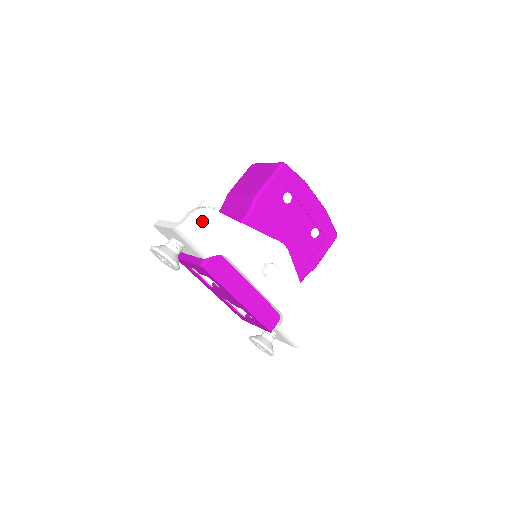
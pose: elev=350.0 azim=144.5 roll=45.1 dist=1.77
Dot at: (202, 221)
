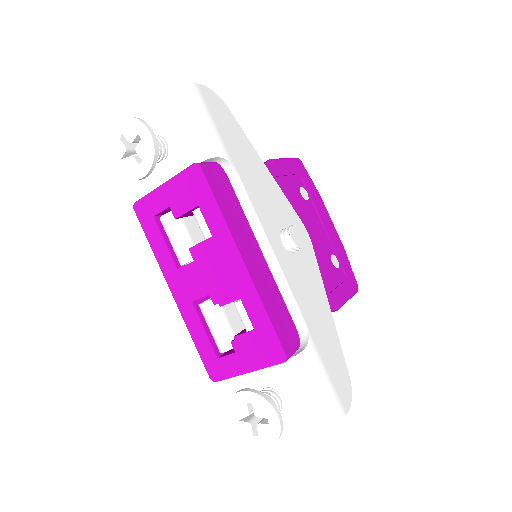
Dot at: (213, 105)
